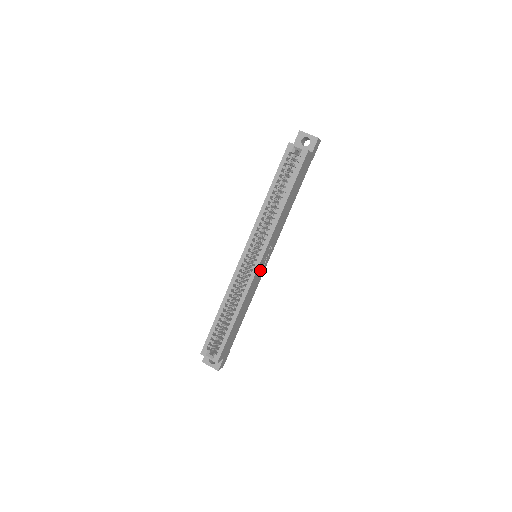
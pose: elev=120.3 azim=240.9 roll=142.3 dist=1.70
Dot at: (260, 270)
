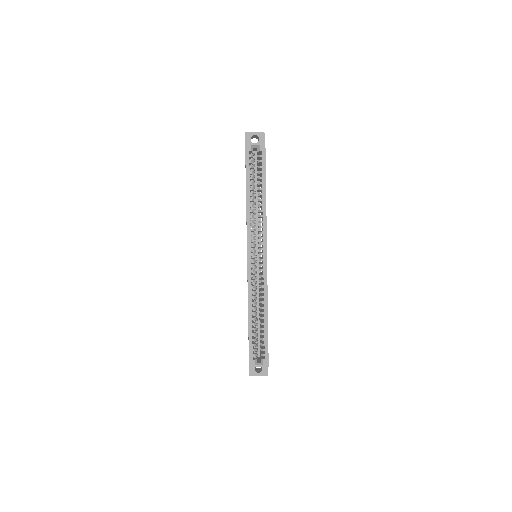
Dot at: occluded
